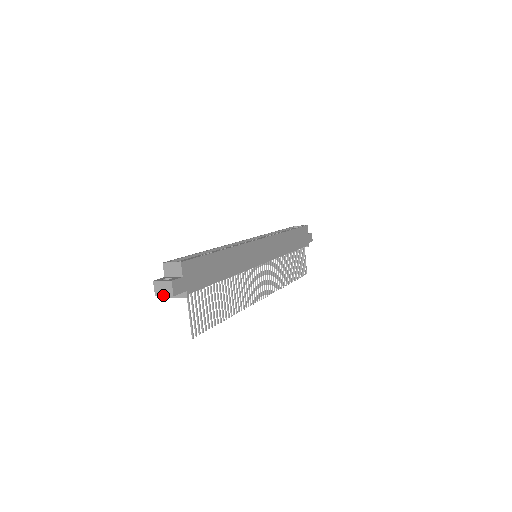
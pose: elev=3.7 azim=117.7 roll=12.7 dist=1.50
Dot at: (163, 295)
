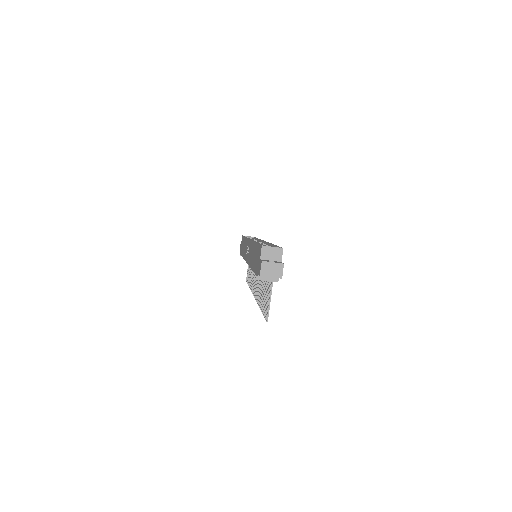
Dot at: (270, 276)
